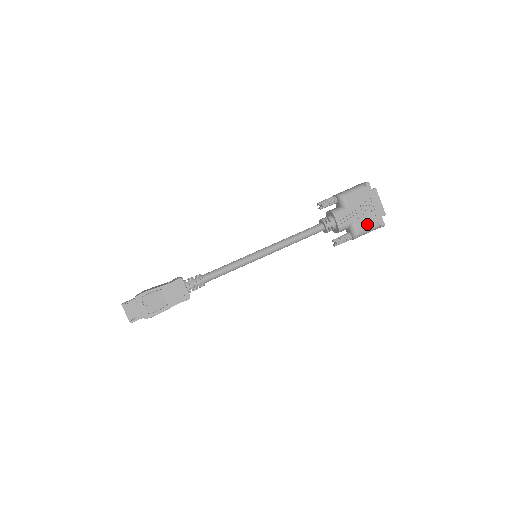
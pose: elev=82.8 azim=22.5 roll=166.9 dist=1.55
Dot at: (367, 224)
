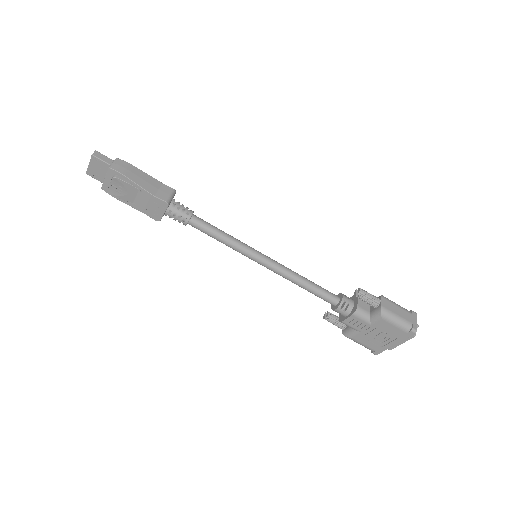
Dot at: (365, 342)
